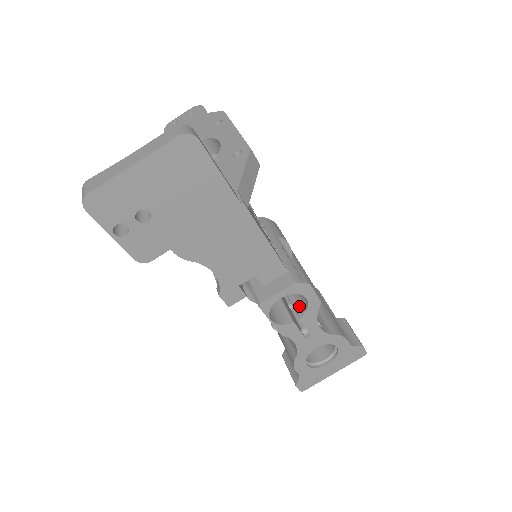
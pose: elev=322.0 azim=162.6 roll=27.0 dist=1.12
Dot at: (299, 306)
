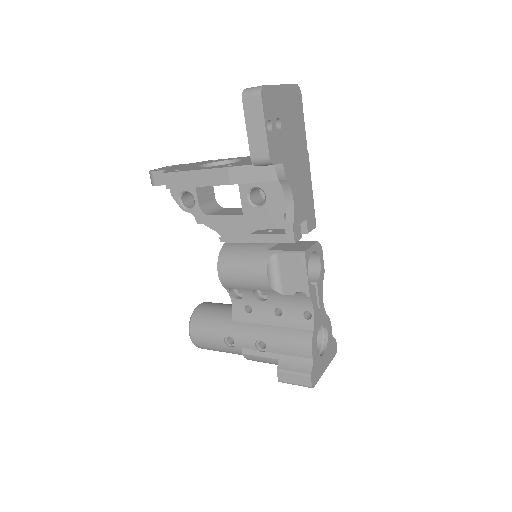
Dot at: (310, 278)
